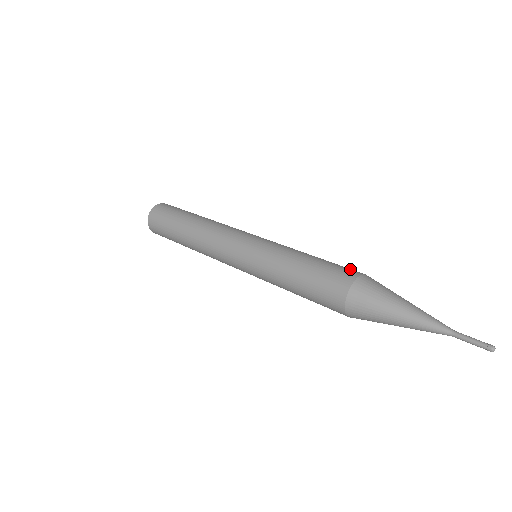
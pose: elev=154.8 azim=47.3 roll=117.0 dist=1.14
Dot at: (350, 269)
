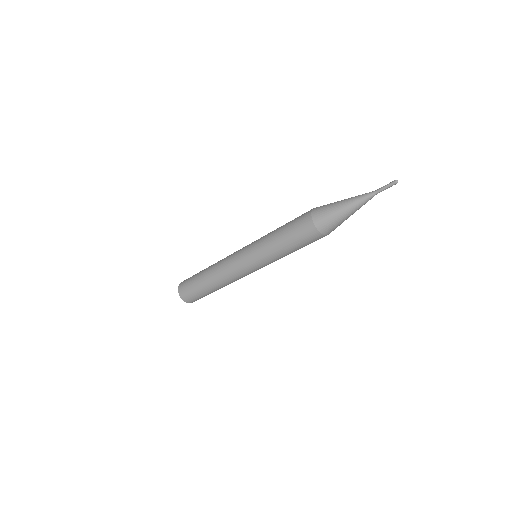
Dot at: occluded
